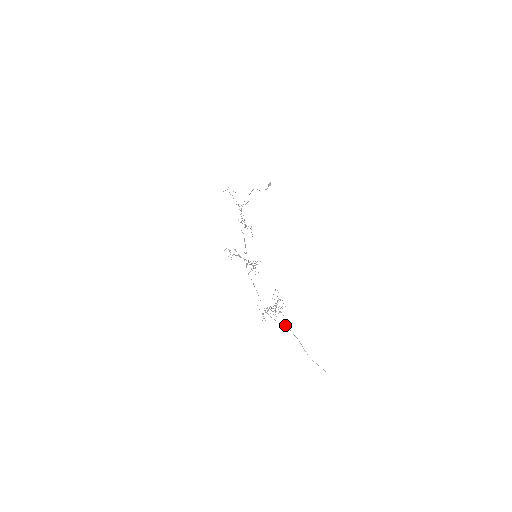
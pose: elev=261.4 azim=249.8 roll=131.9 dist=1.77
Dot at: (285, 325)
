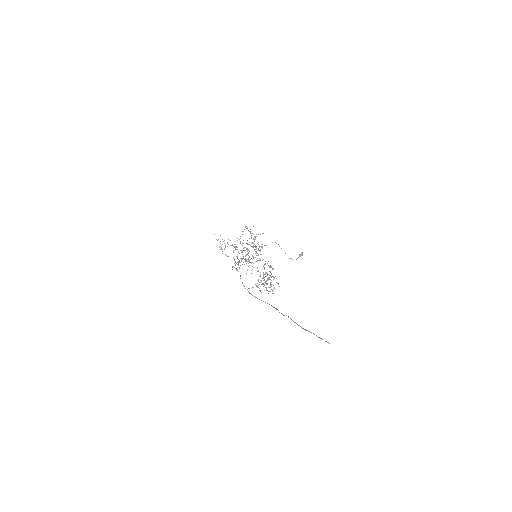
Dot at: occluded
